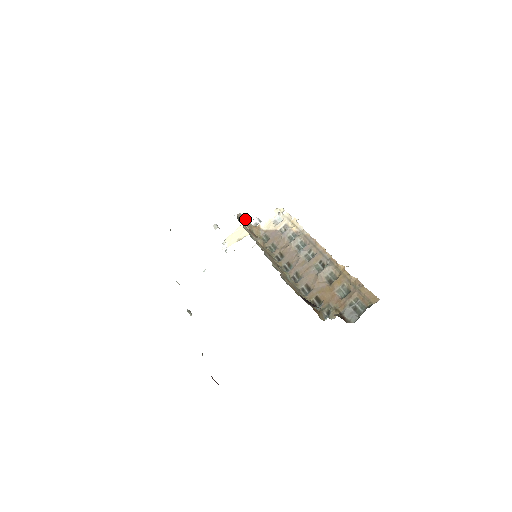
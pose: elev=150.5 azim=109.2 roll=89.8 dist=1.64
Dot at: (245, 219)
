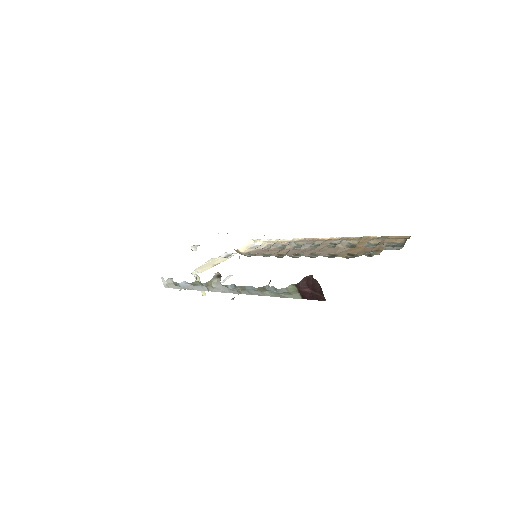
Dot at: occluded
